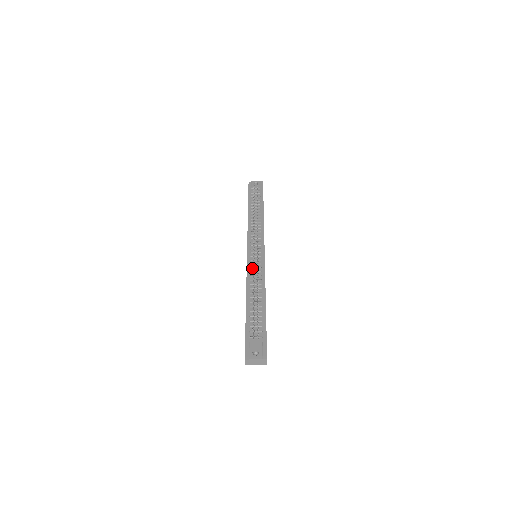
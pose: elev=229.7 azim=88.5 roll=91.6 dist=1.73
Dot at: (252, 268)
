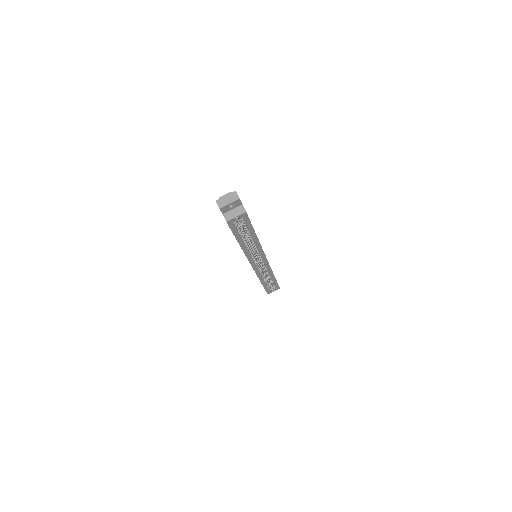
Dot at: occluded
